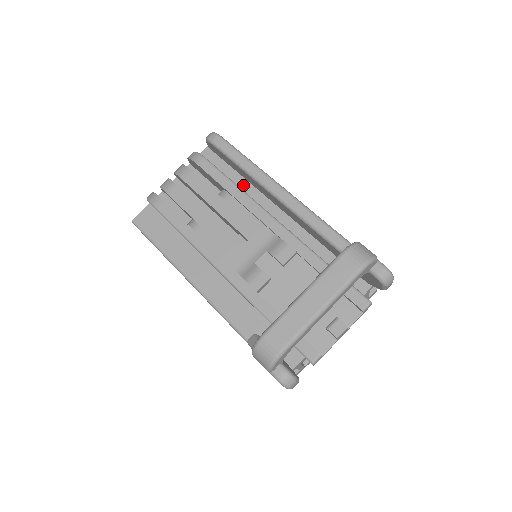
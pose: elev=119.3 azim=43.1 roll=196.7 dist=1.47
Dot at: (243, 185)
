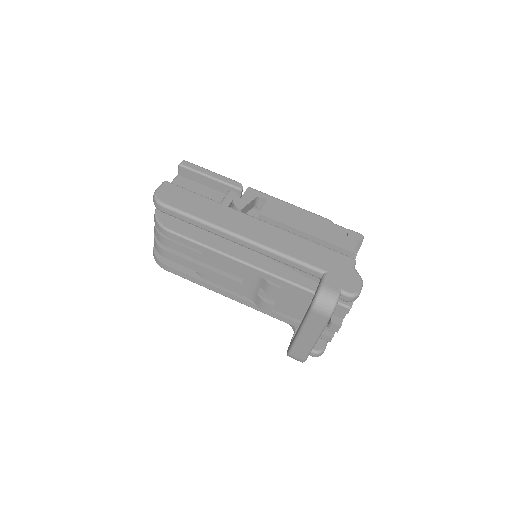
Dot at: occluded
